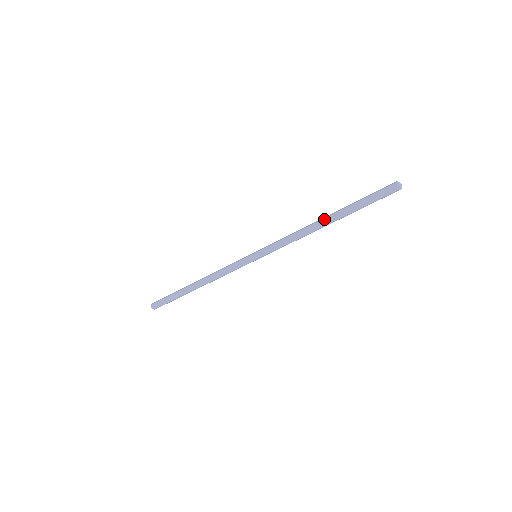
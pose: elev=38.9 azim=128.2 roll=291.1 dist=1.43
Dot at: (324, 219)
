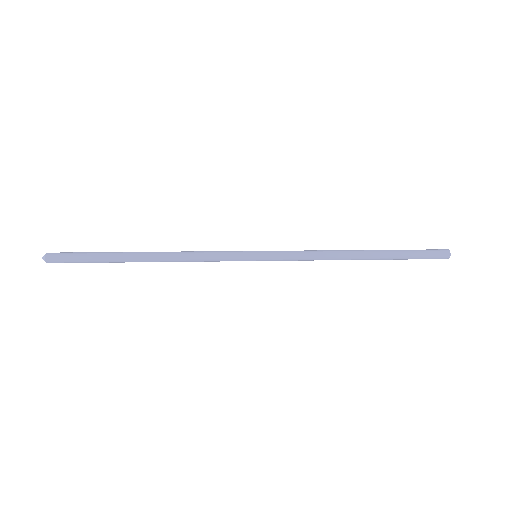
Dot at: occluded
